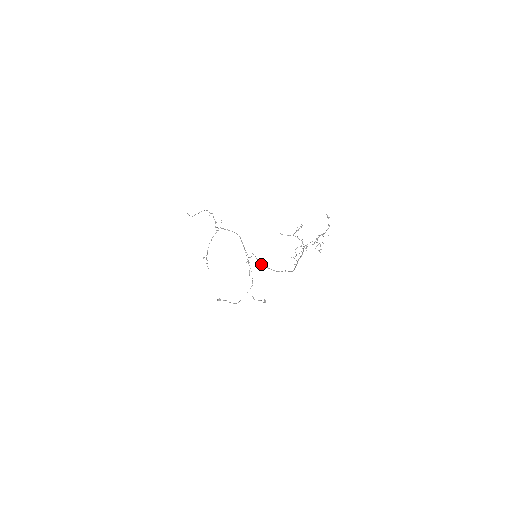
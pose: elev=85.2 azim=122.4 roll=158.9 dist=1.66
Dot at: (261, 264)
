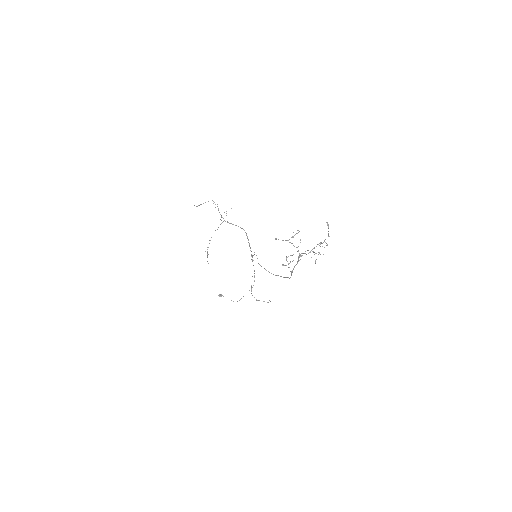
Dot at: (260, 265)
